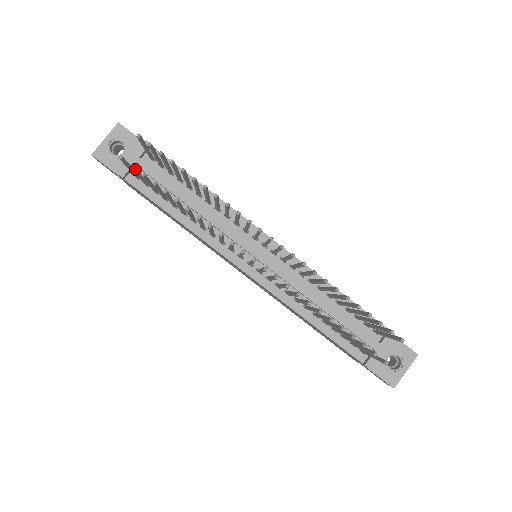
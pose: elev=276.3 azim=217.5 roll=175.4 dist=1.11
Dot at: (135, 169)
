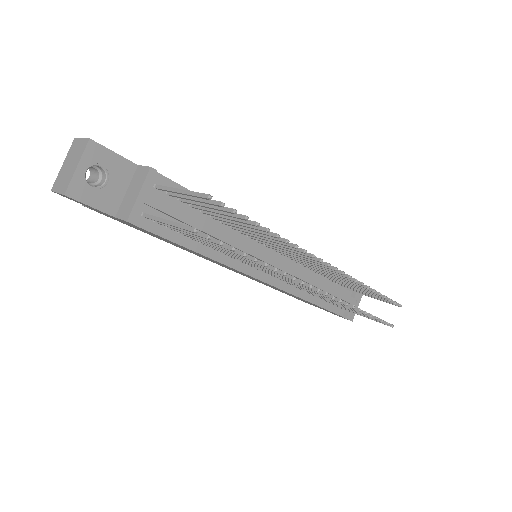
Dot at: (203, 235)
